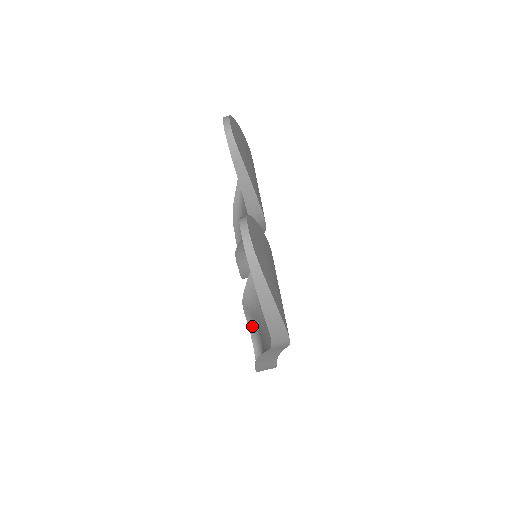
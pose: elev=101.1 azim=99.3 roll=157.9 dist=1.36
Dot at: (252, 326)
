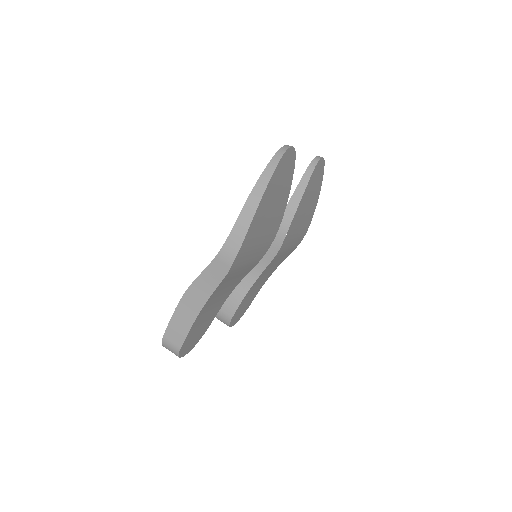
Dot at: occluded
